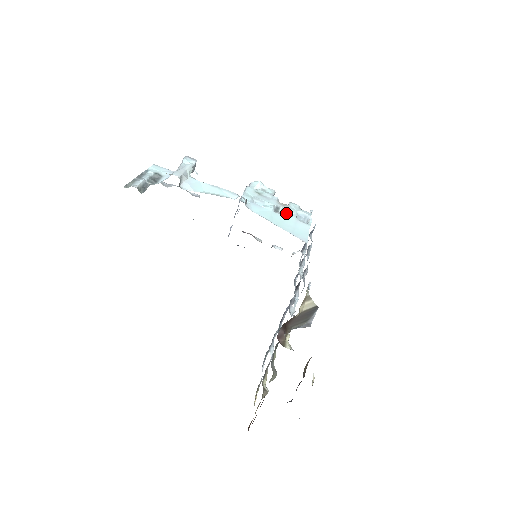
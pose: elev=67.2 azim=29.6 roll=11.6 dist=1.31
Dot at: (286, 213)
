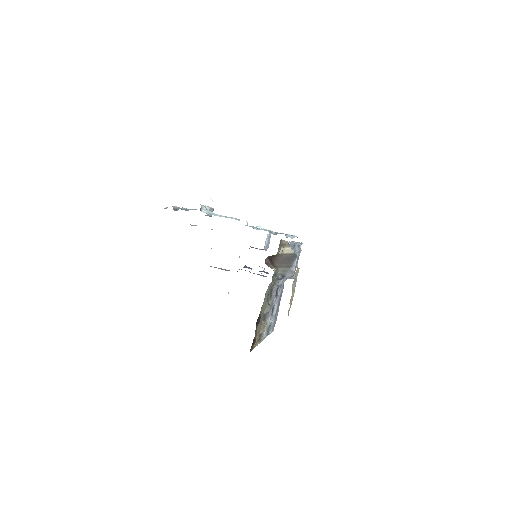
Dot at: (278, 233)
